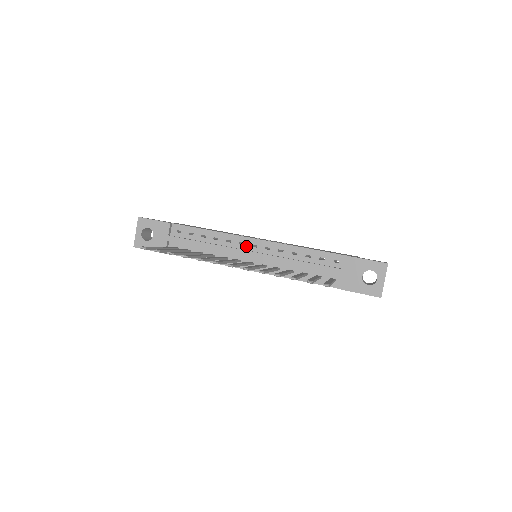
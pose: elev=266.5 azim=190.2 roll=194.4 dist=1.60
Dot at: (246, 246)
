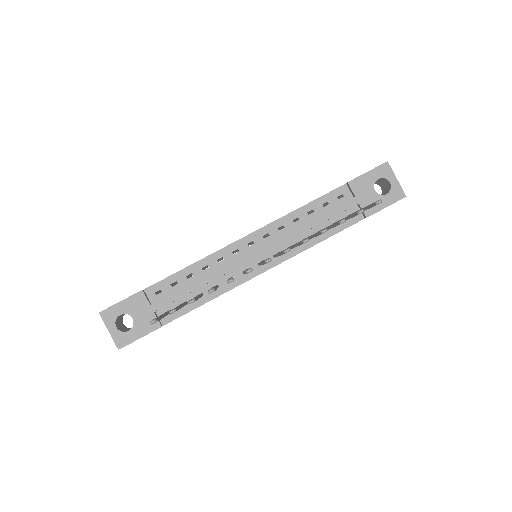
Dot at: (243, 250)
